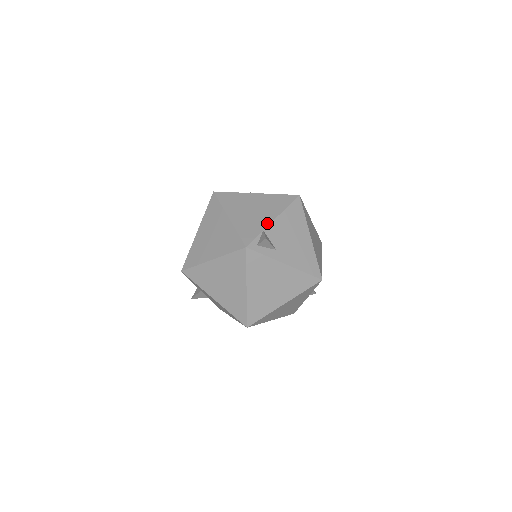
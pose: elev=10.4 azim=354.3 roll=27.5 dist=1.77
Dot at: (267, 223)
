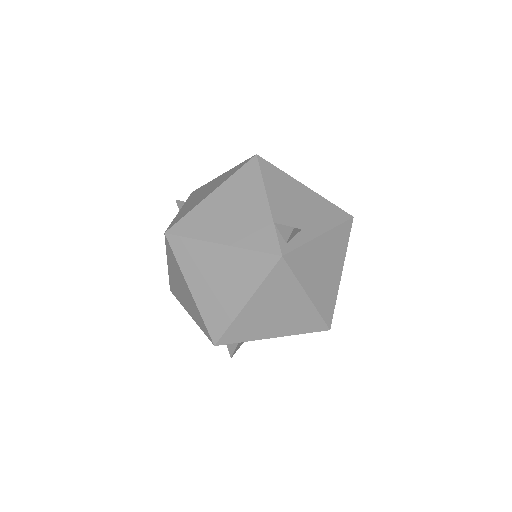
Dot at: (267, 212)
